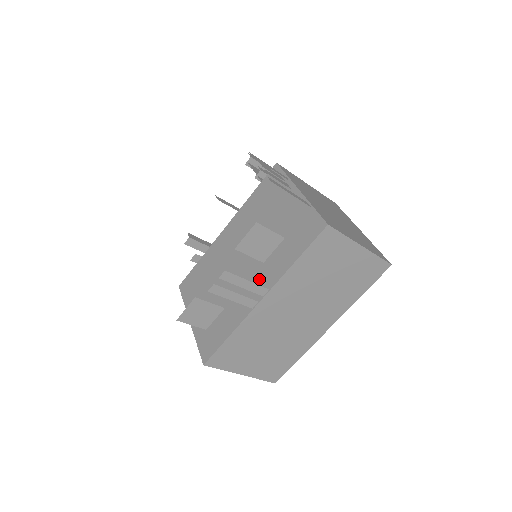
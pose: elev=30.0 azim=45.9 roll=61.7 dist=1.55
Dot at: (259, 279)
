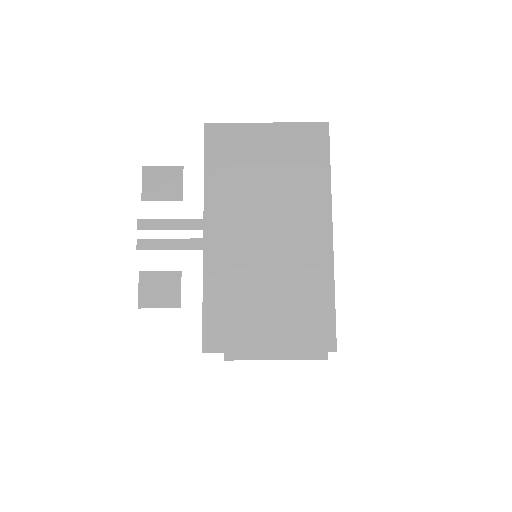
Dot at: occluded
